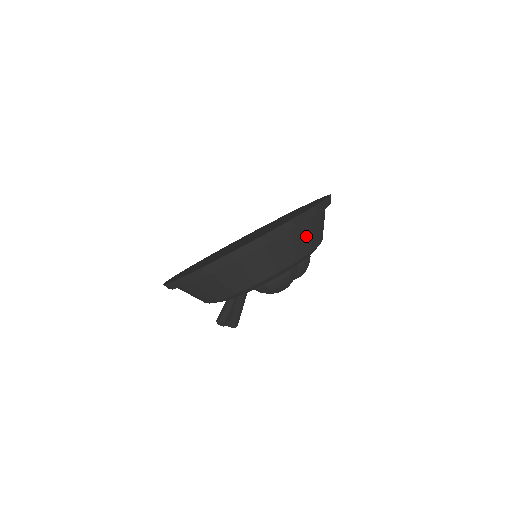
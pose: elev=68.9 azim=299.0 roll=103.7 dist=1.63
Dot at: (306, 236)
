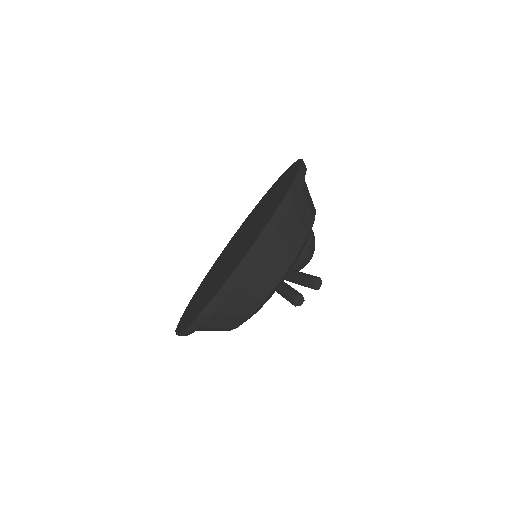
Dot at: occluded
